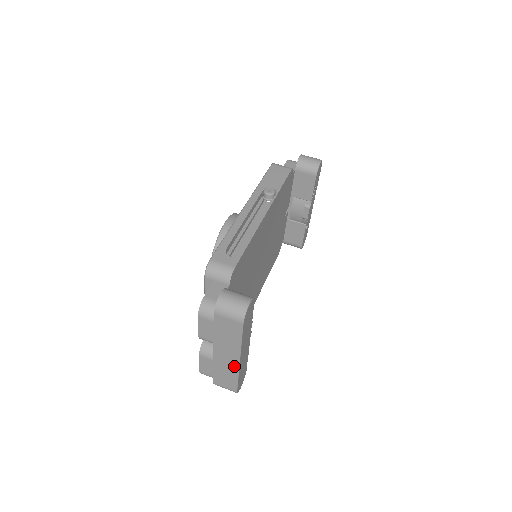
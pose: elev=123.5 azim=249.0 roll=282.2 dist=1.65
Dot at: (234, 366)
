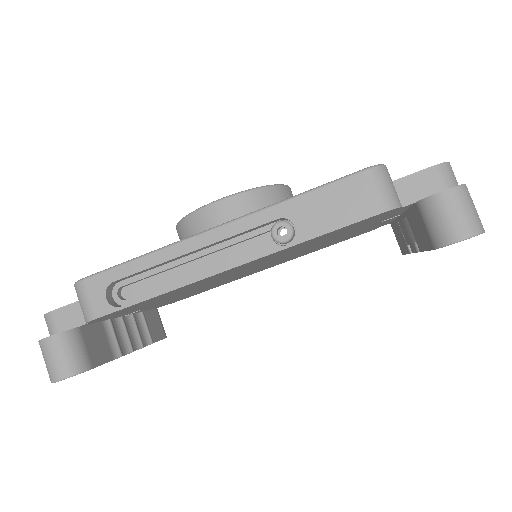
Dot at: occluded
